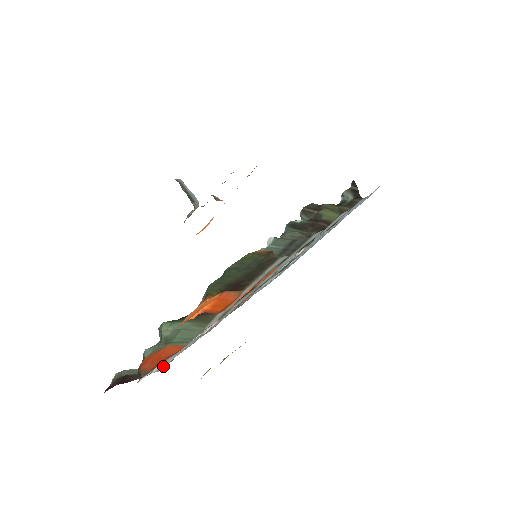
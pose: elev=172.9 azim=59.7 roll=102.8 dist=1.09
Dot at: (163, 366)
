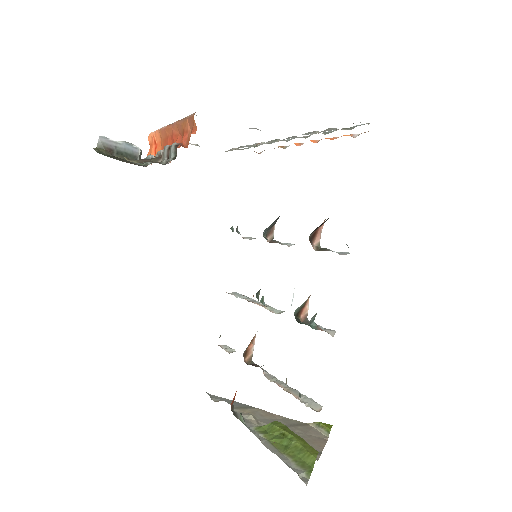
Dot at: occluded
